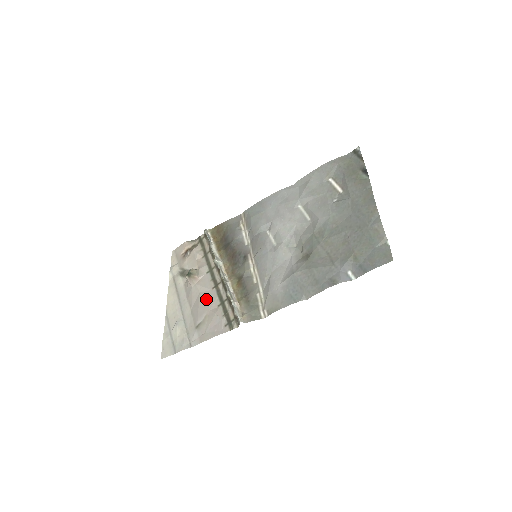
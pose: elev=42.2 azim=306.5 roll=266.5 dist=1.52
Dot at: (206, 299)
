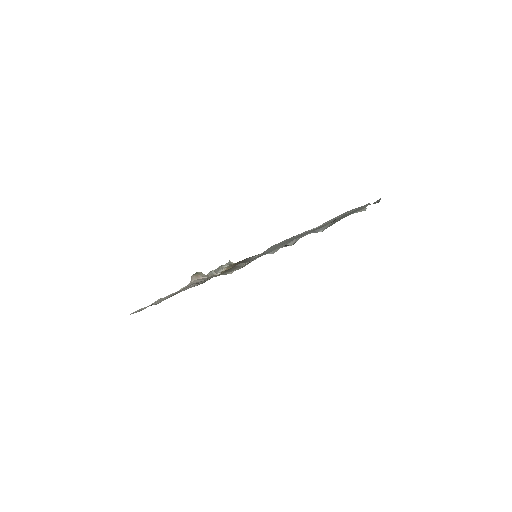
Dot at: (195, 283)
